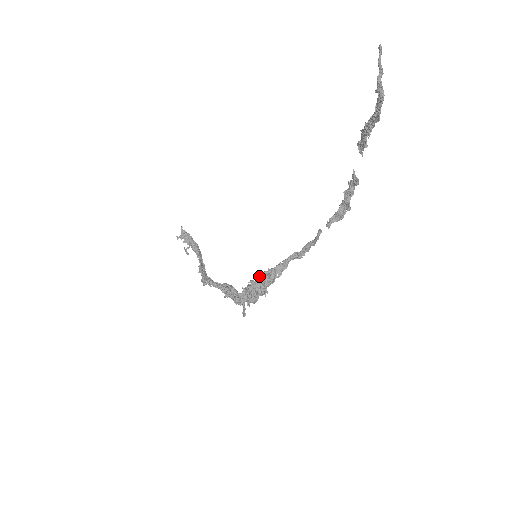
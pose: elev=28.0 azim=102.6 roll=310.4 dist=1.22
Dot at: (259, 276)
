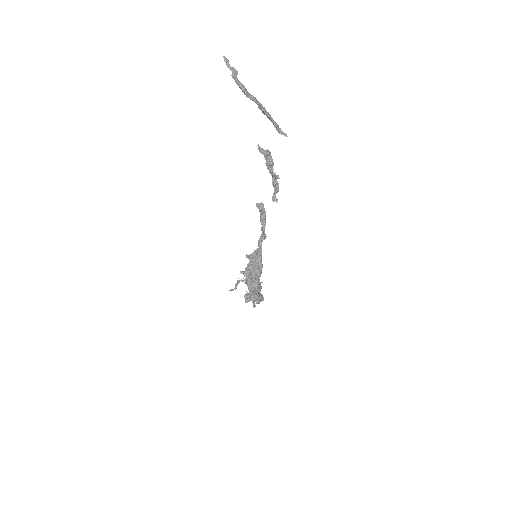
Dot at: (247, 266)
